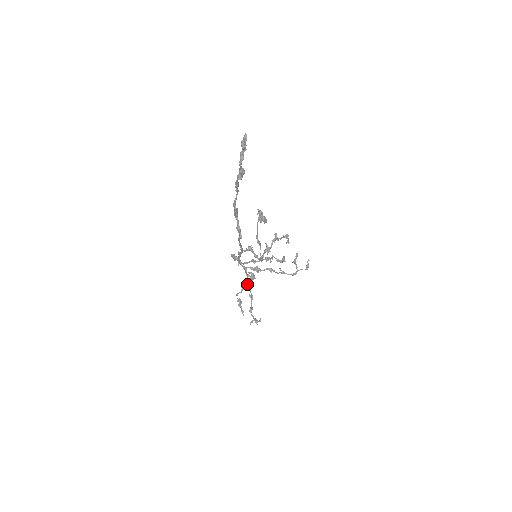
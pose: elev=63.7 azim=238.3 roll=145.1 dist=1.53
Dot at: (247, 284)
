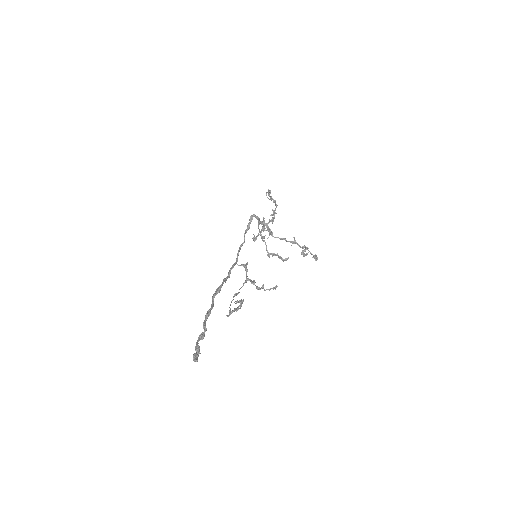
Dot at: (275, 202)
